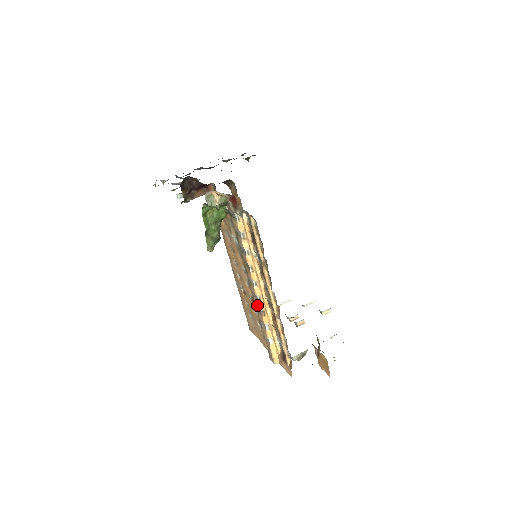
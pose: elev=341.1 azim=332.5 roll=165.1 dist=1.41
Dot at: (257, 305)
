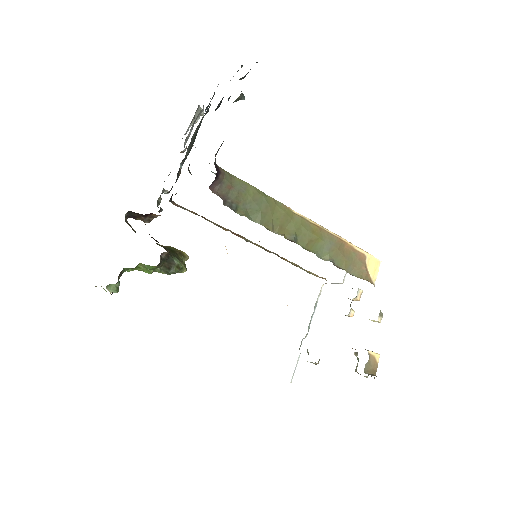
Dot at: occluded
